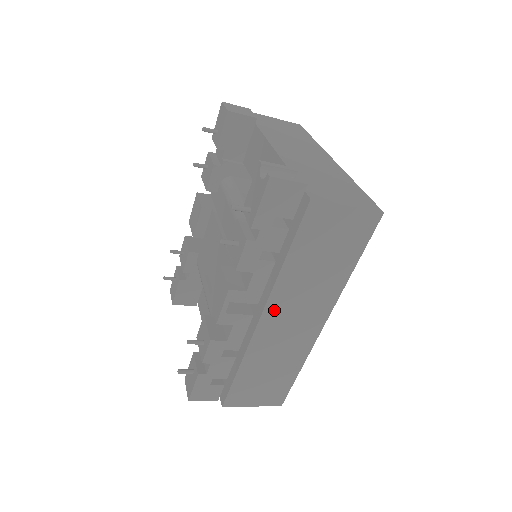
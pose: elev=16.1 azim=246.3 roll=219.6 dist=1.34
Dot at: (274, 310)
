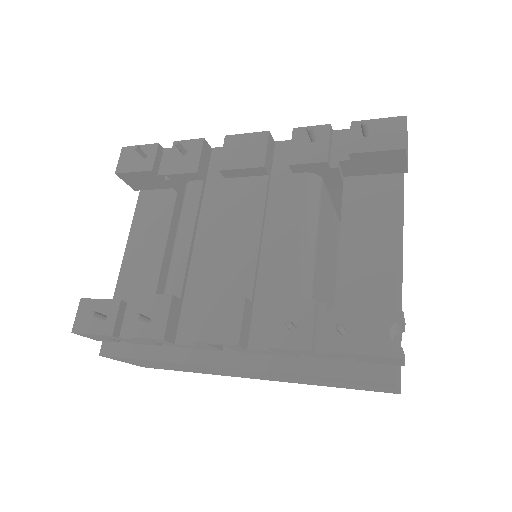
Dot at: (247, 371)
